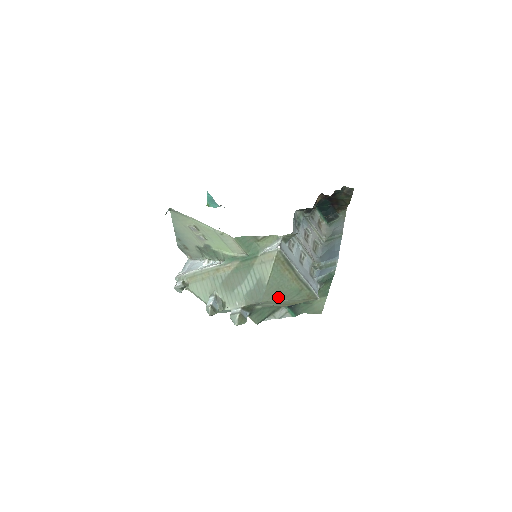
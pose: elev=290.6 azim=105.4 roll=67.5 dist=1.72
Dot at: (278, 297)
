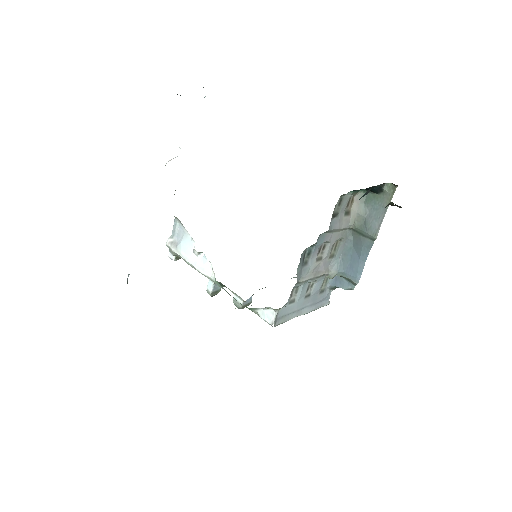
Dot at: occluded
